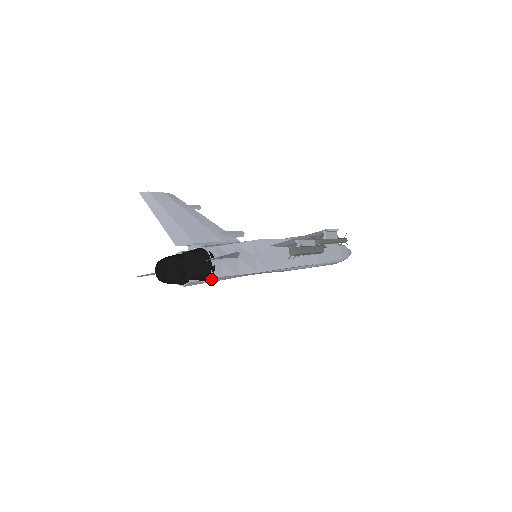
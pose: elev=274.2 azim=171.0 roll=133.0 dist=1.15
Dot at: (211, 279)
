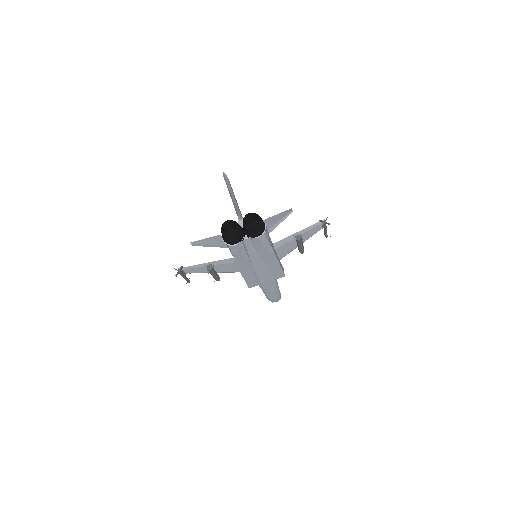
Dot at: (262, 237)
